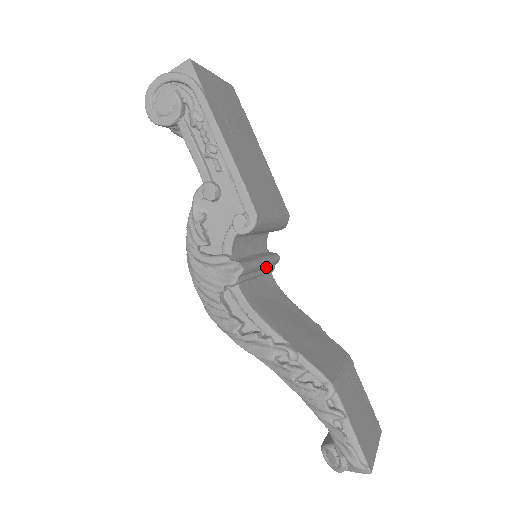
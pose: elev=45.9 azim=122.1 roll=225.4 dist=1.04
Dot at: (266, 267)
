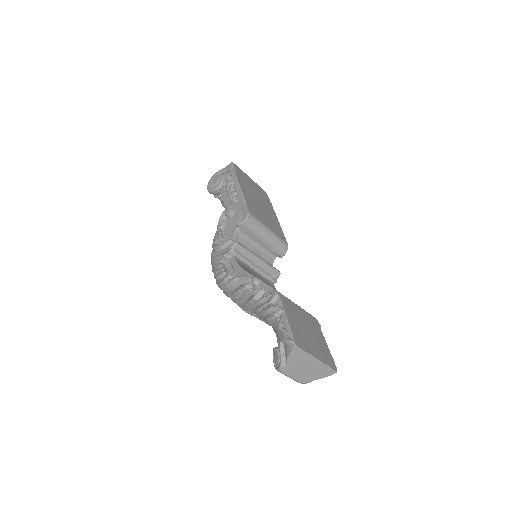
Dot at: (265, 270)
